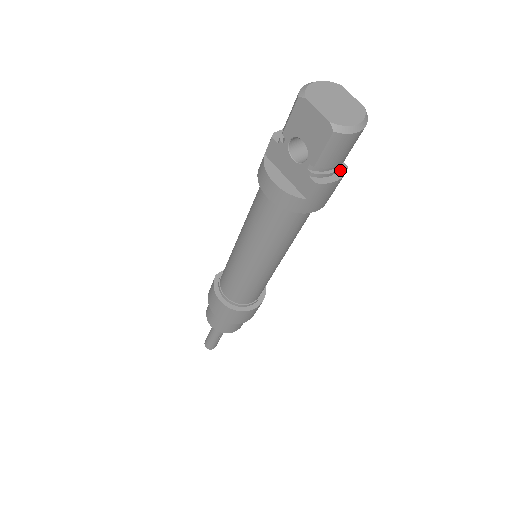
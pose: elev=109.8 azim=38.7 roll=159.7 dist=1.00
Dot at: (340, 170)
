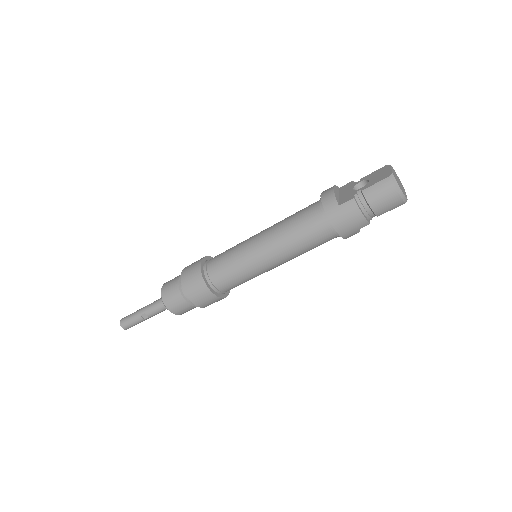
Dot at: (366, 217)
